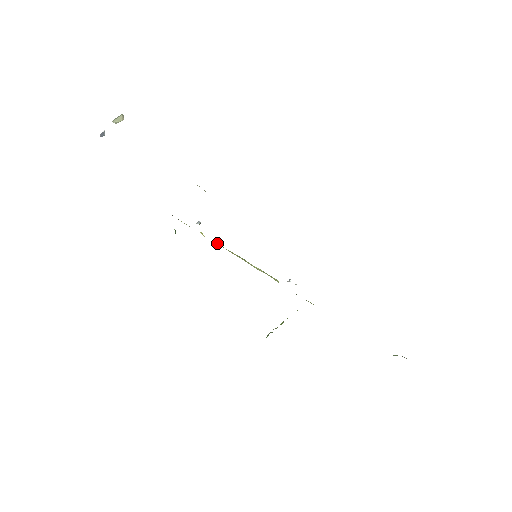
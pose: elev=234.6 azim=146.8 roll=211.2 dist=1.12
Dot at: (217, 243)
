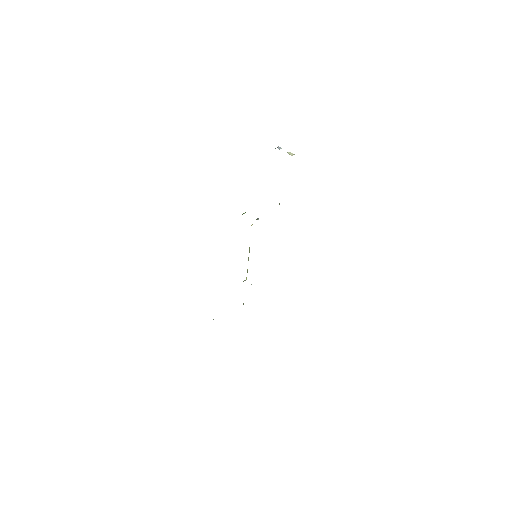
Dot at: occluded
